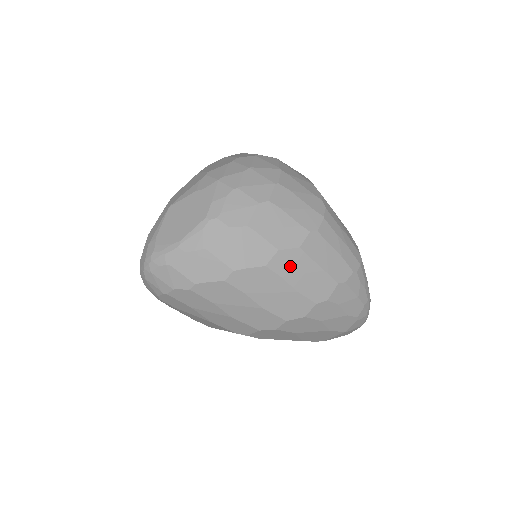
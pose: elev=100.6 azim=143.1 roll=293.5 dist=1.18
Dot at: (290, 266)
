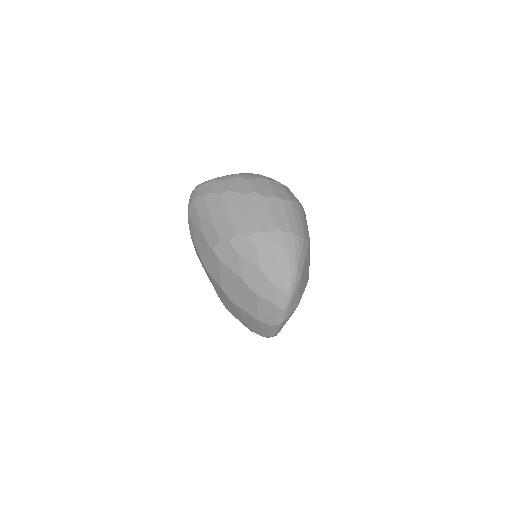
Dot at: (256, 202)
